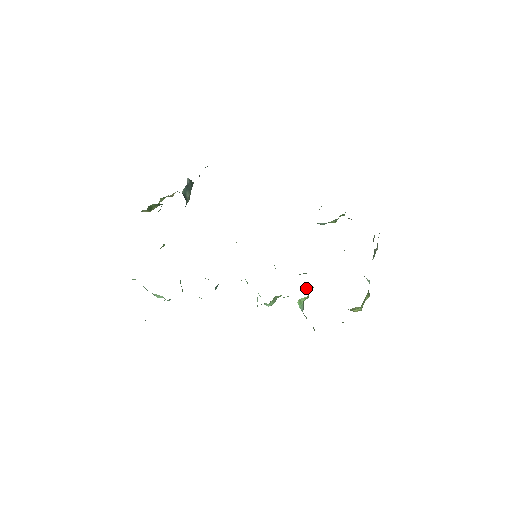
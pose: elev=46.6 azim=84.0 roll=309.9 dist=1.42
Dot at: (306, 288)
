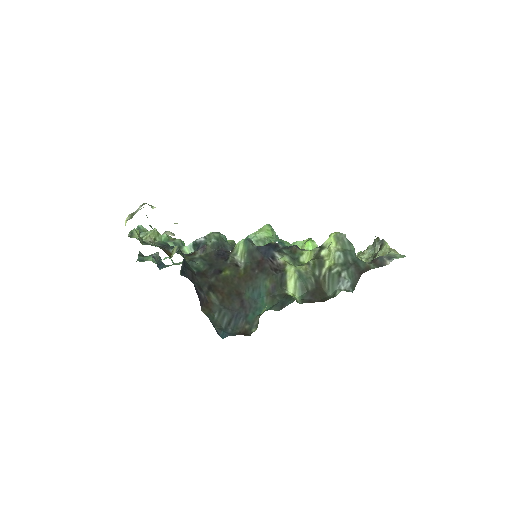
Dot at: occluded
